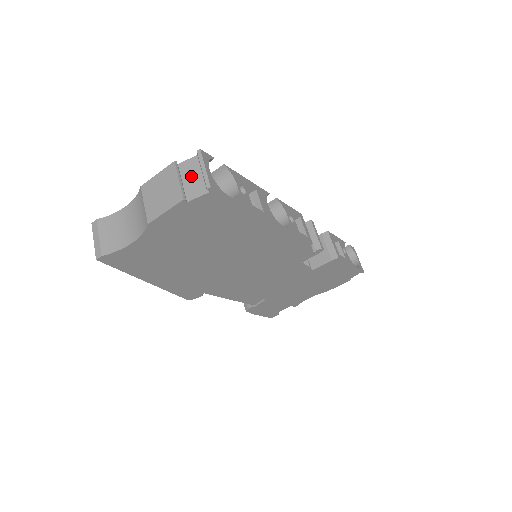
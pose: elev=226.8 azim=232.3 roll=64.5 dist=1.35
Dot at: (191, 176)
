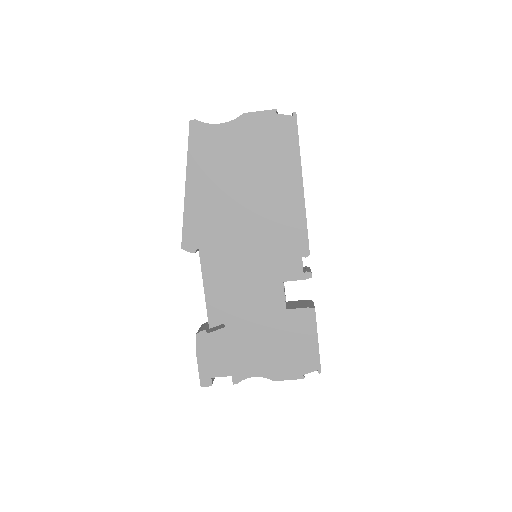
Dot at: occluded
